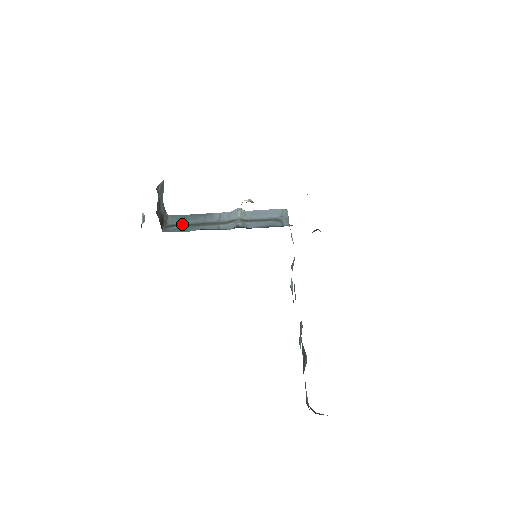
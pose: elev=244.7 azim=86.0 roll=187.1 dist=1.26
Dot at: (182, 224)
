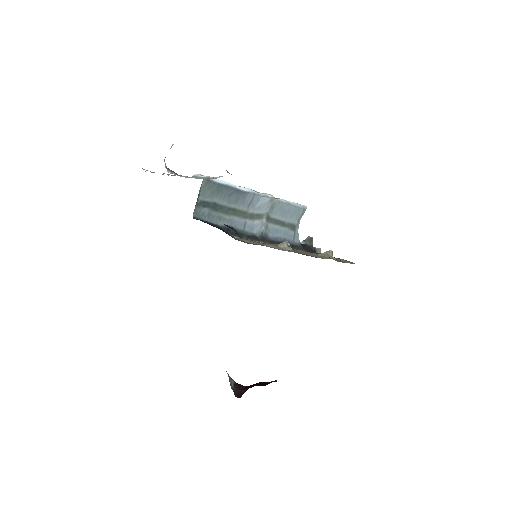
Dot at: (214, 205)
